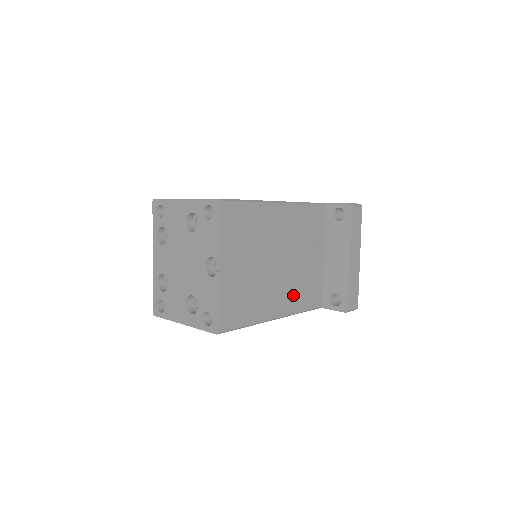
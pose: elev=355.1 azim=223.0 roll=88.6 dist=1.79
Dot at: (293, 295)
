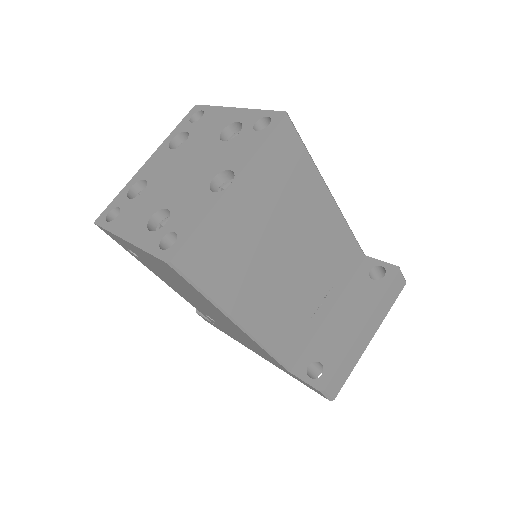
Dot at: (275, 319)
